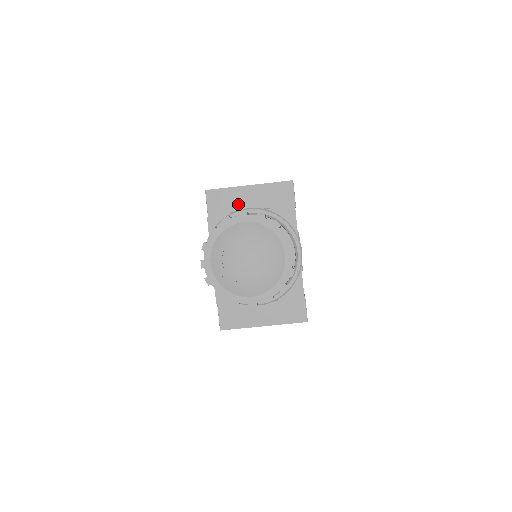
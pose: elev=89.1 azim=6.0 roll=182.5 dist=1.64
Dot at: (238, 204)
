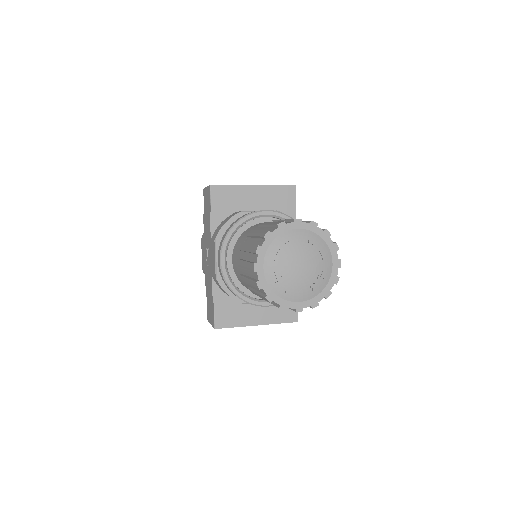
Dot at: (242, 203)
